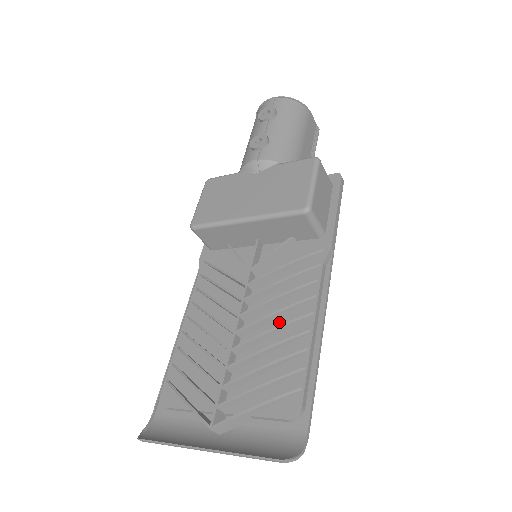
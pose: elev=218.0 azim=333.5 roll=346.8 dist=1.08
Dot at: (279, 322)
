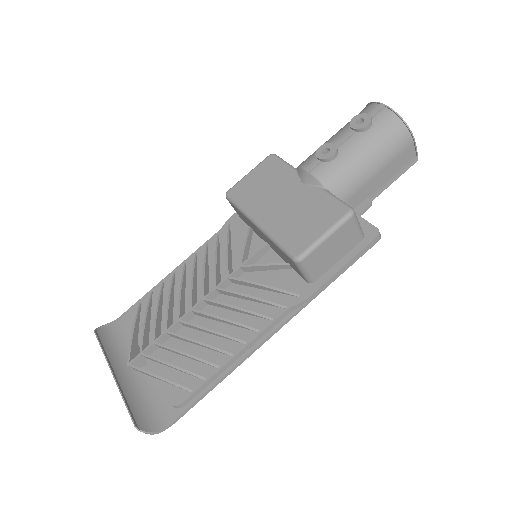
Dot at: (224, 327)
